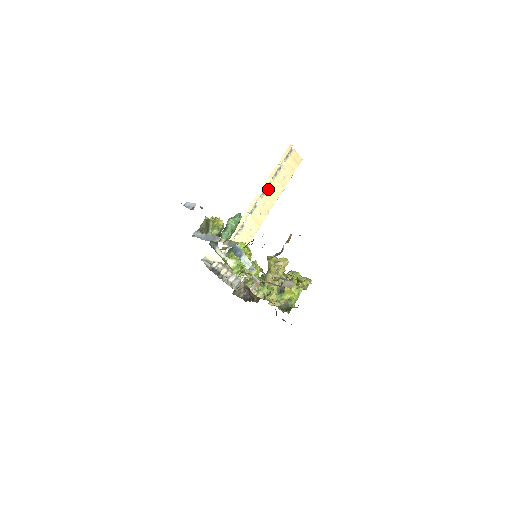
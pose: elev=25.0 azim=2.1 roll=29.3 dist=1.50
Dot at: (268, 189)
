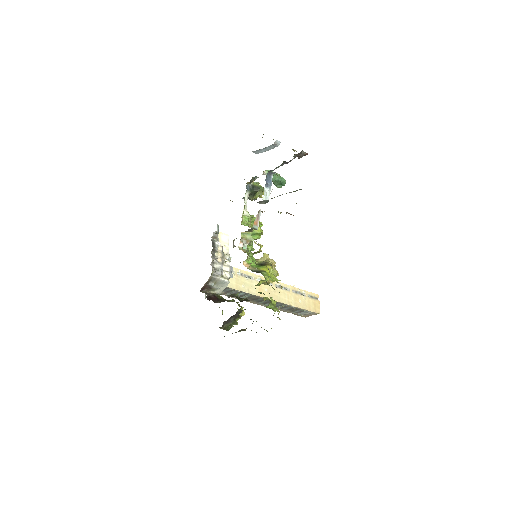
Dot at: (284, 290)
